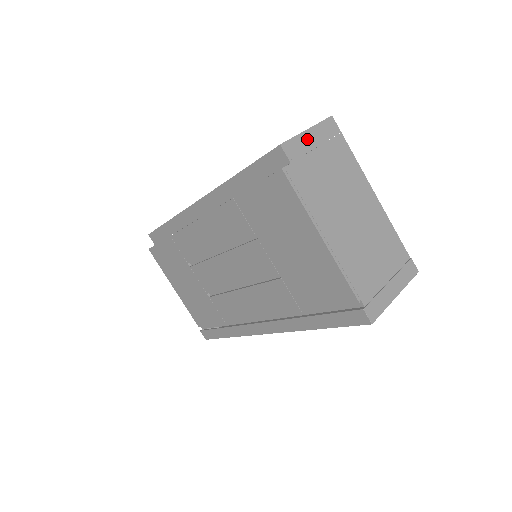
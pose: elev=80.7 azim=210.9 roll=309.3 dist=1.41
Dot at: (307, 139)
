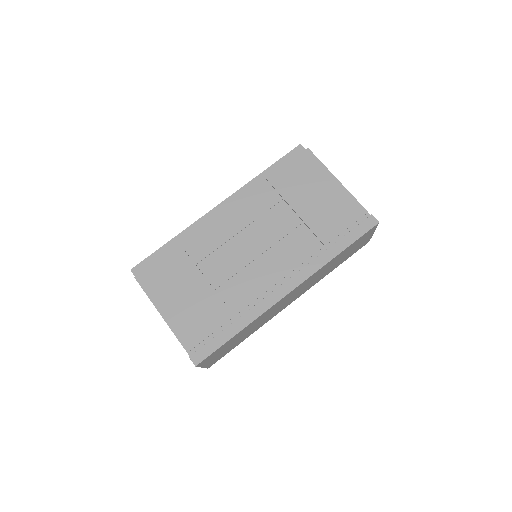
Dot at: occluded
